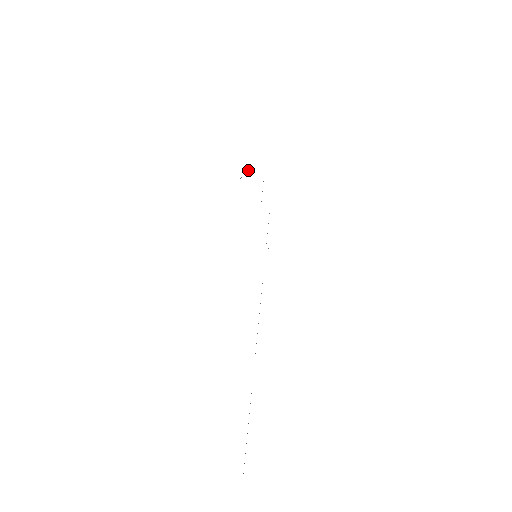
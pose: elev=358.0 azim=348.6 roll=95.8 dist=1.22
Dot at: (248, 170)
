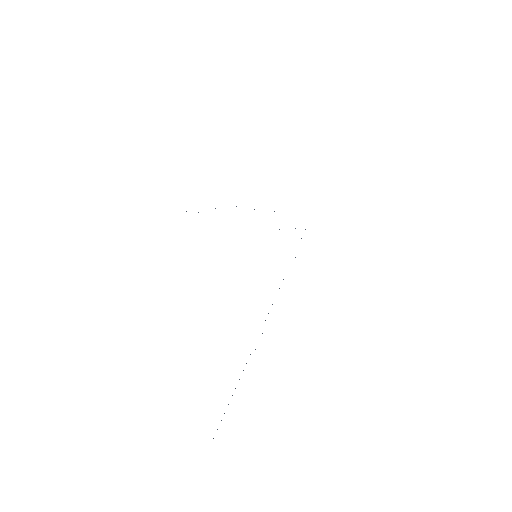
Dot at: occluded
